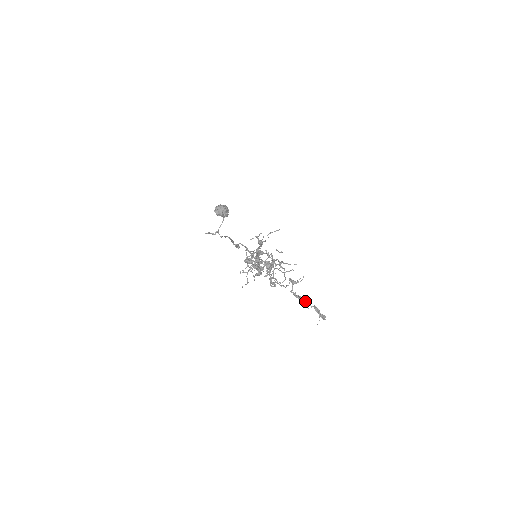
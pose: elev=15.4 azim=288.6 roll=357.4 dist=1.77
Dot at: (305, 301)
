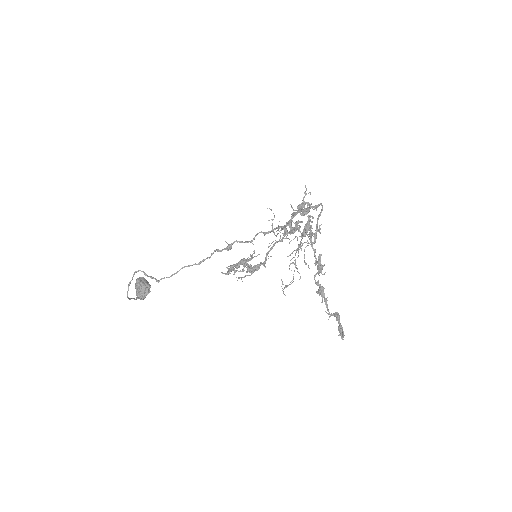
Dot at: (326, 298)
